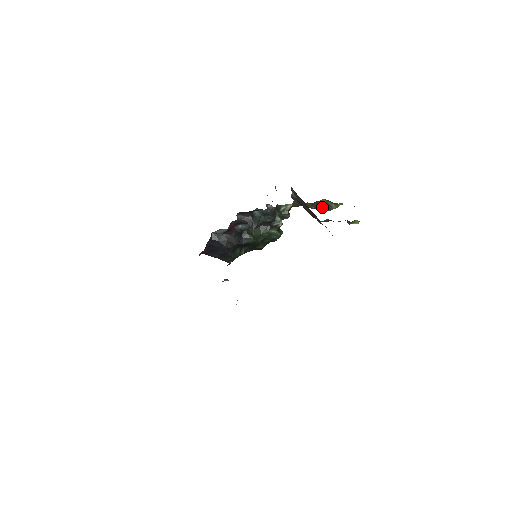
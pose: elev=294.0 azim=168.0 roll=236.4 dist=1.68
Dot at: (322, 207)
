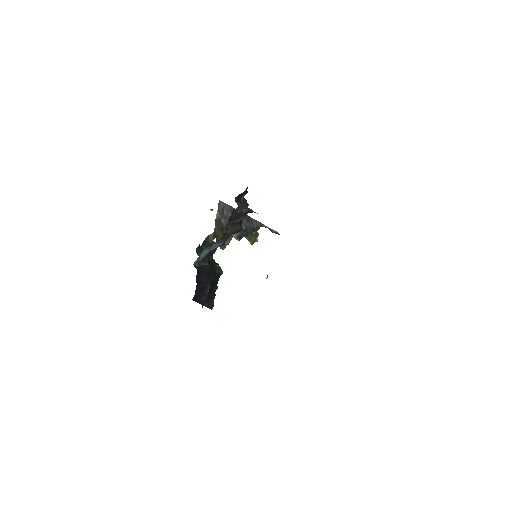
Dot at: occluded
